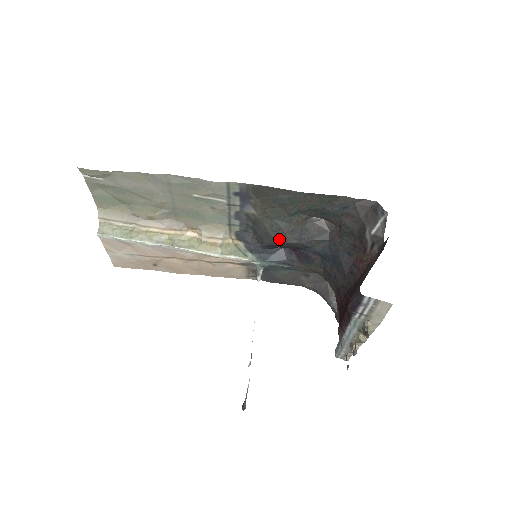
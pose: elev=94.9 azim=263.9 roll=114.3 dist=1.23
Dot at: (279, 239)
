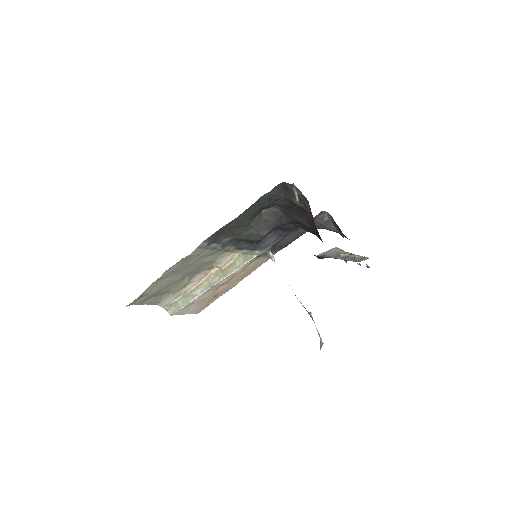
Dot at: (258, 238)
